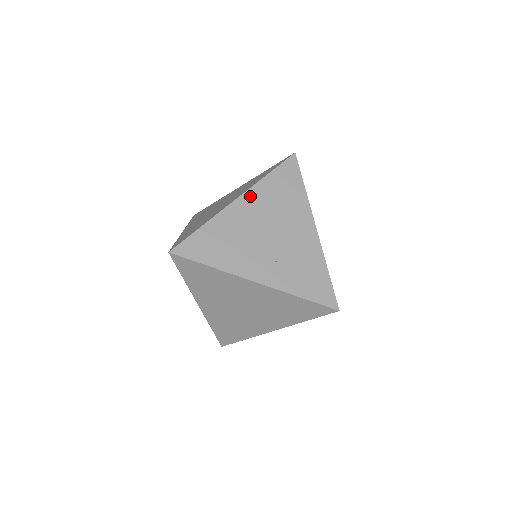
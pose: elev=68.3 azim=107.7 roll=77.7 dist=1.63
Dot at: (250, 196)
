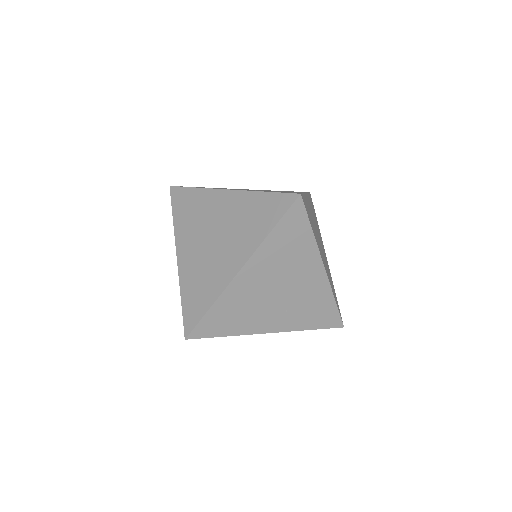
Dot at: (254, 262)
